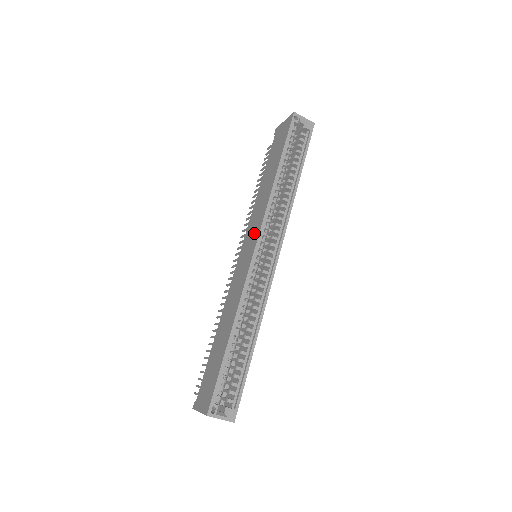
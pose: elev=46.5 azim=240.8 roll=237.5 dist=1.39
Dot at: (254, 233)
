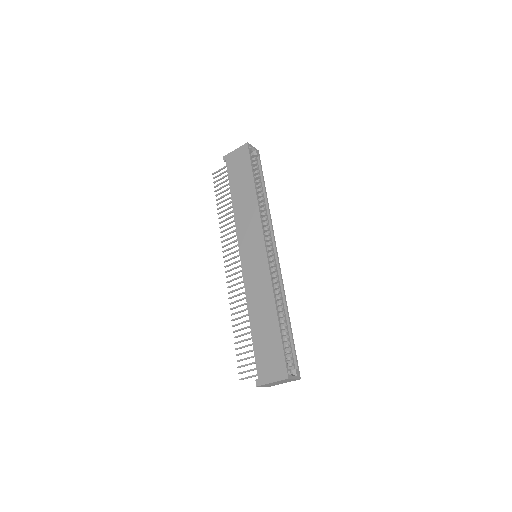
Dot at: (255, 237)
